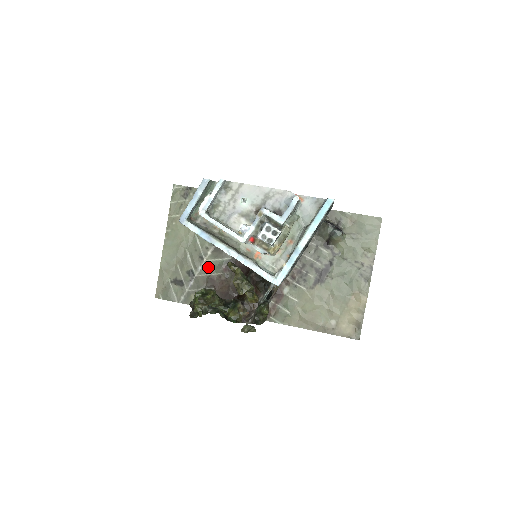
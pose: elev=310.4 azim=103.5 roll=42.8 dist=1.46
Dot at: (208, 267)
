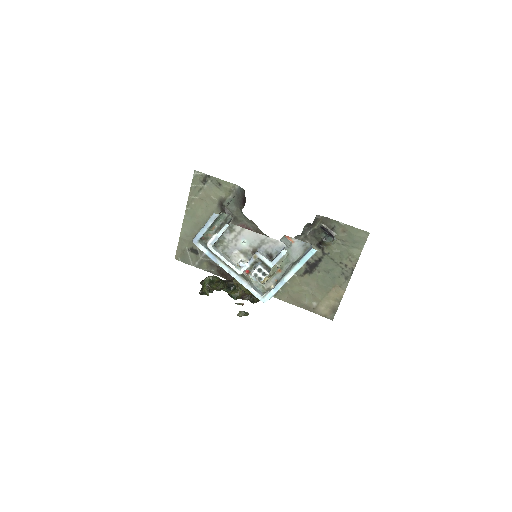
Dot at: occluded
